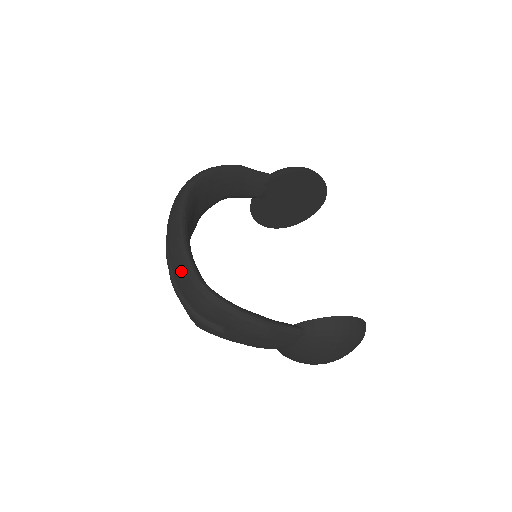
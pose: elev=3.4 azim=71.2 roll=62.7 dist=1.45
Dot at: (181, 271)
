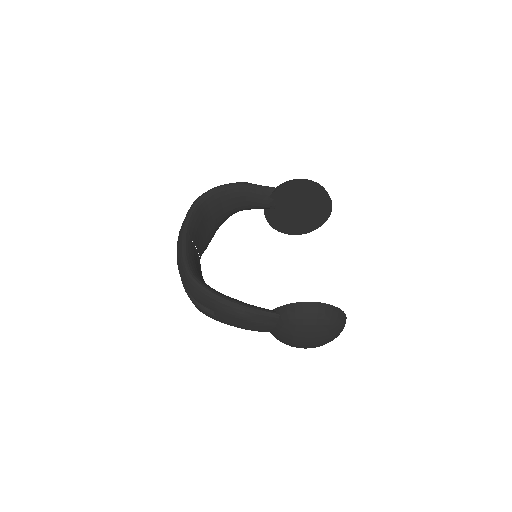
Dot at: (180, 267)
